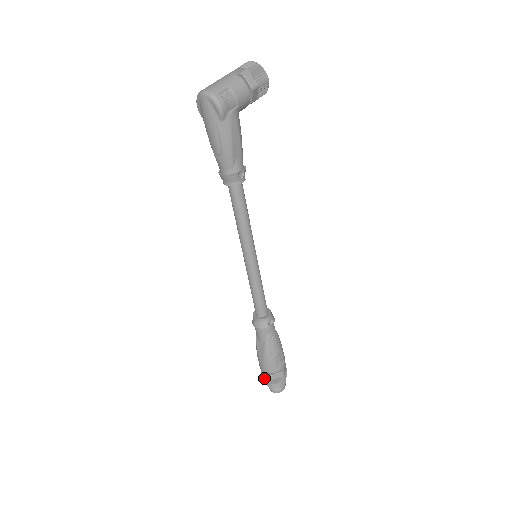
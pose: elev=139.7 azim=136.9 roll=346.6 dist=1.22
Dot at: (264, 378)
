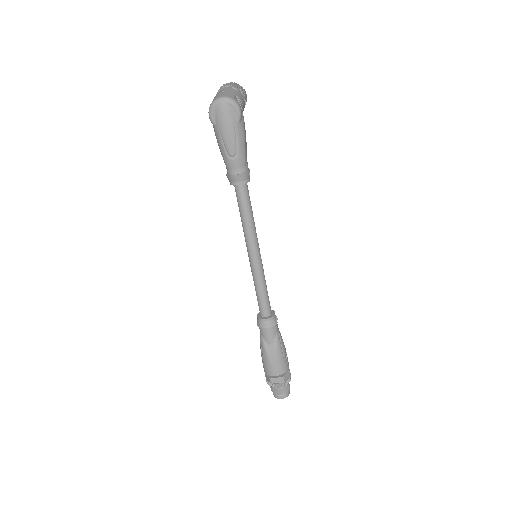
Dot at: (276, 384)
